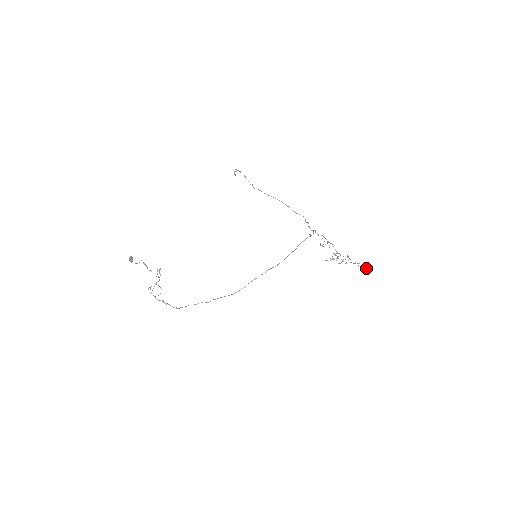
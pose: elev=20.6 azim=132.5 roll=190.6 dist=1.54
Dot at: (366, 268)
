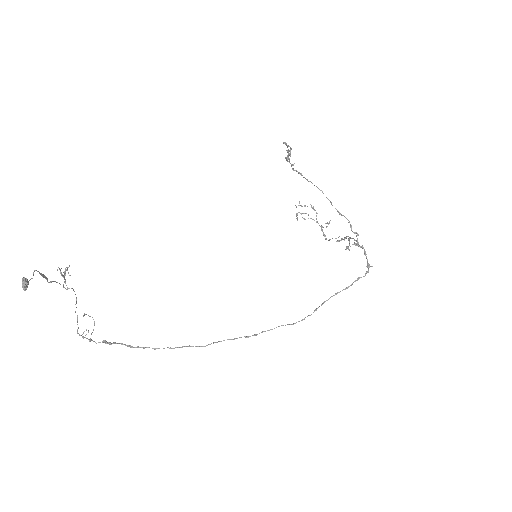
Dot at: occluded
